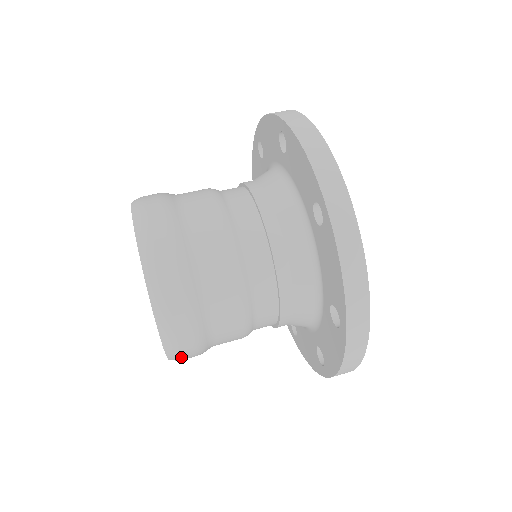
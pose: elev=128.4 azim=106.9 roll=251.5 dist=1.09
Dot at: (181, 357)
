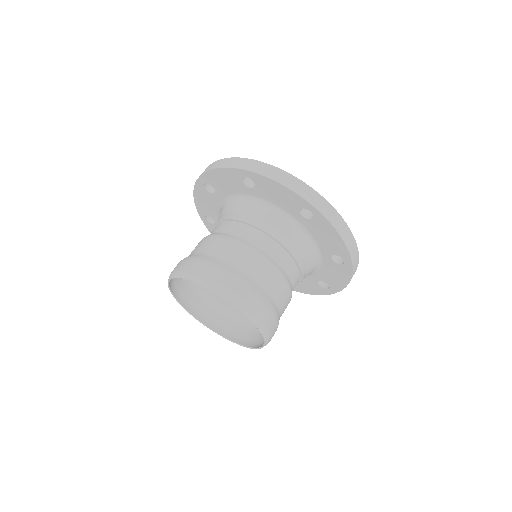
Dot at: (247, 340)
